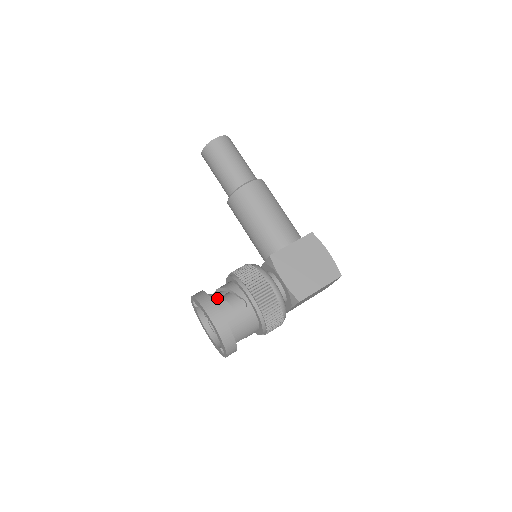
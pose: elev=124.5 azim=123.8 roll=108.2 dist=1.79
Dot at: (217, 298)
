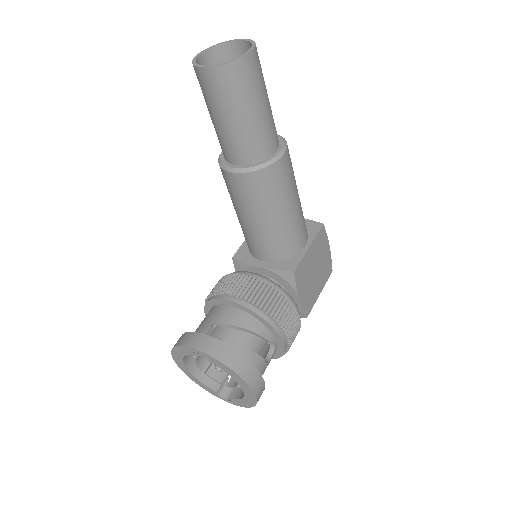
Dot at: (248, 353)
